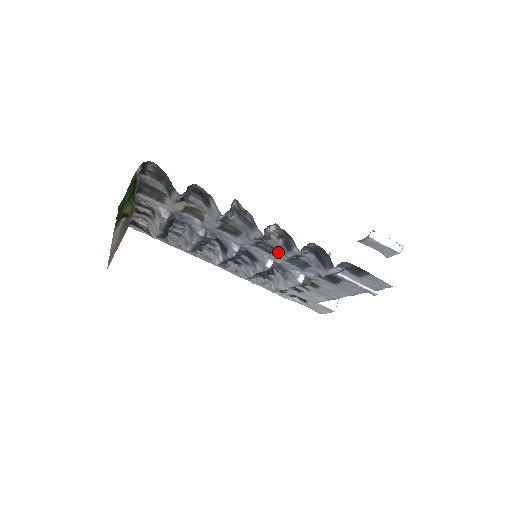
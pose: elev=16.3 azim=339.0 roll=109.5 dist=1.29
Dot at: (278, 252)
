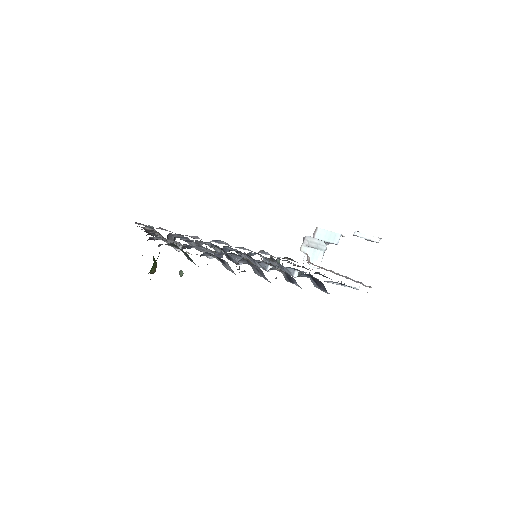
Dot at: (278, 267)
